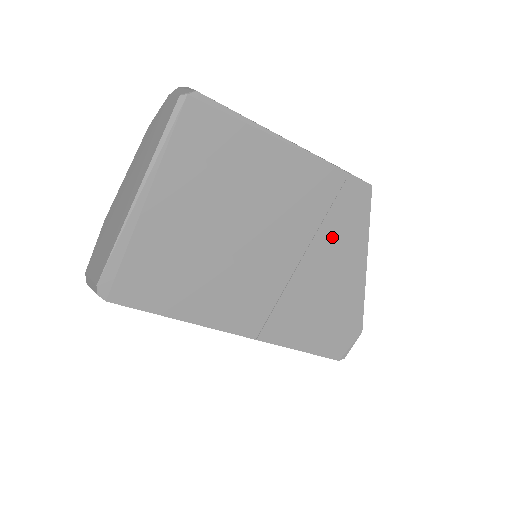
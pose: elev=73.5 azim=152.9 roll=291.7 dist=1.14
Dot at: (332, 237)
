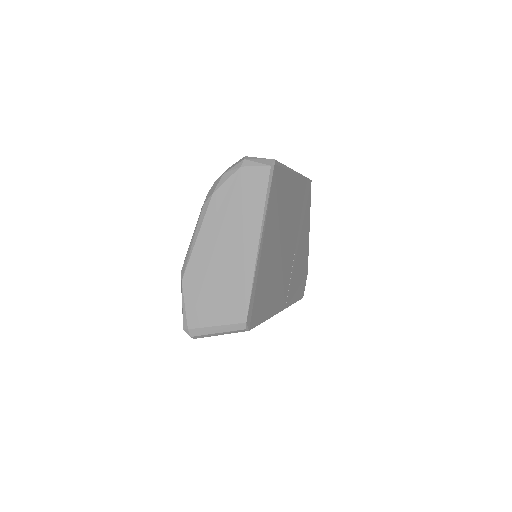
Dot at: (303, 221)
